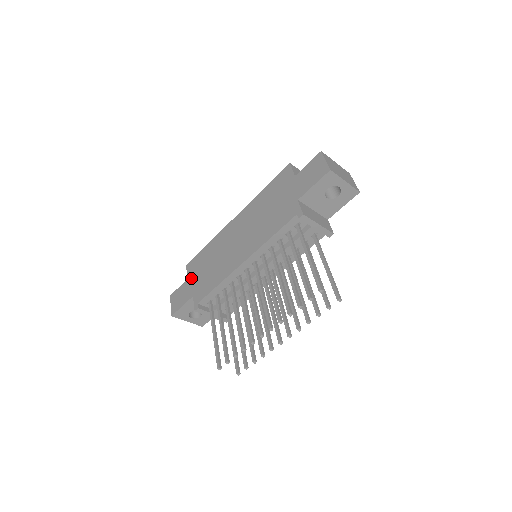
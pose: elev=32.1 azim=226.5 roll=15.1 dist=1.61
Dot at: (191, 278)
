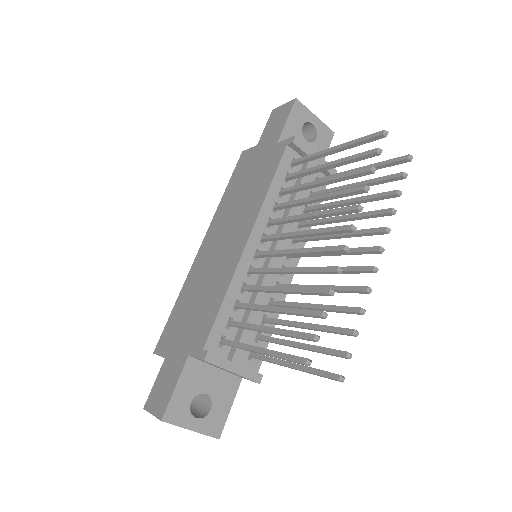
Dot at: (171, 348)
